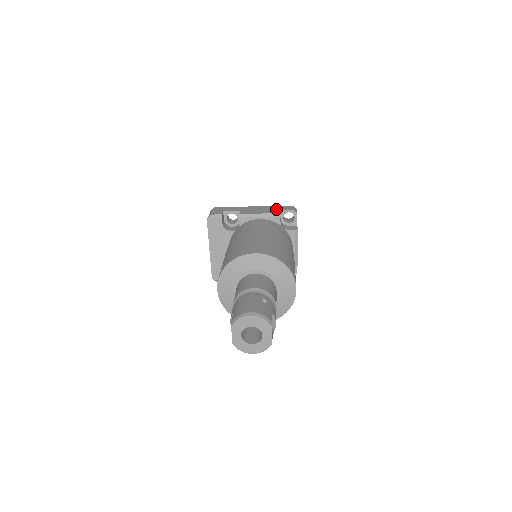
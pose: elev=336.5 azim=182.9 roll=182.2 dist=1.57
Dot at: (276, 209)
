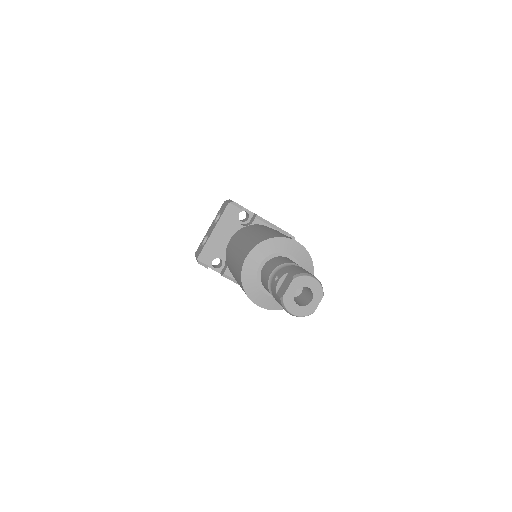
Dot at: occluded
